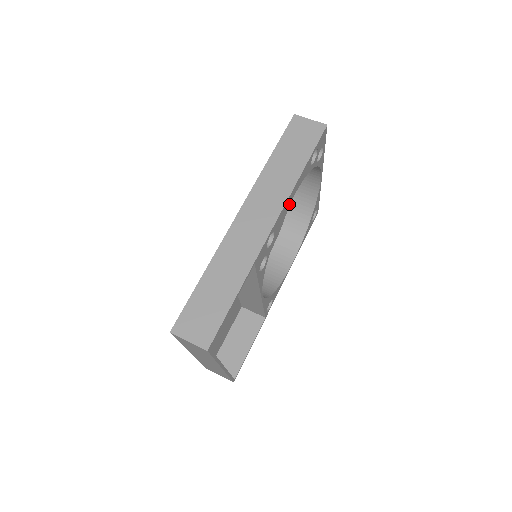
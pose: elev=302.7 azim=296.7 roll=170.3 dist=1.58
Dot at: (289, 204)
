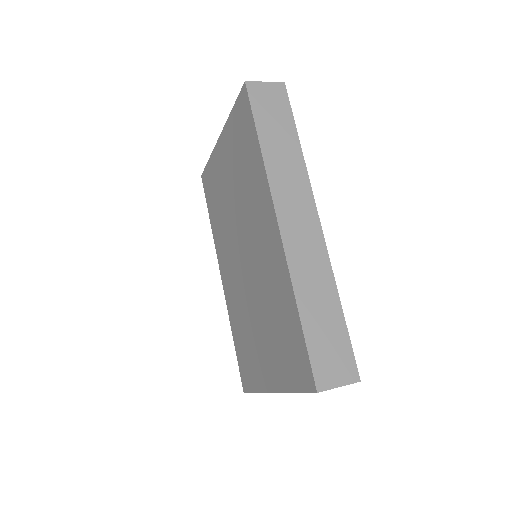
Dot at: occluded
